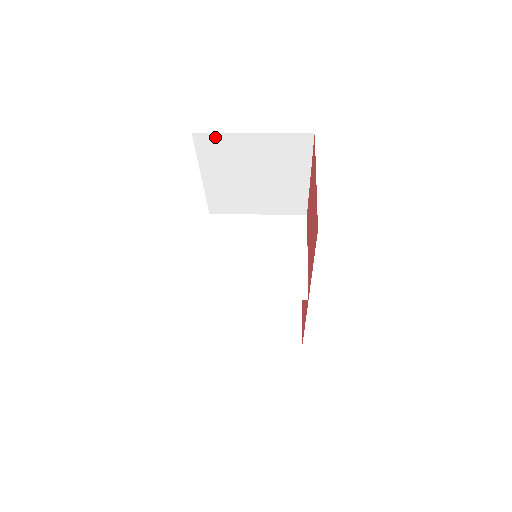
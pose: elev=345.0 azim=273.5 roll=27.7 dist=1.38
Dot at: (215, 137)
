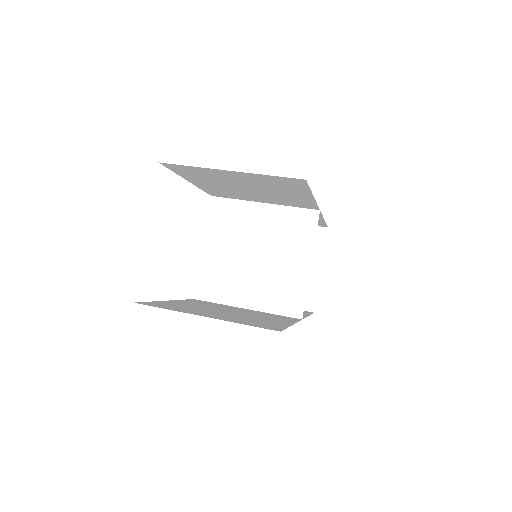
Dot at: (187, 167)
